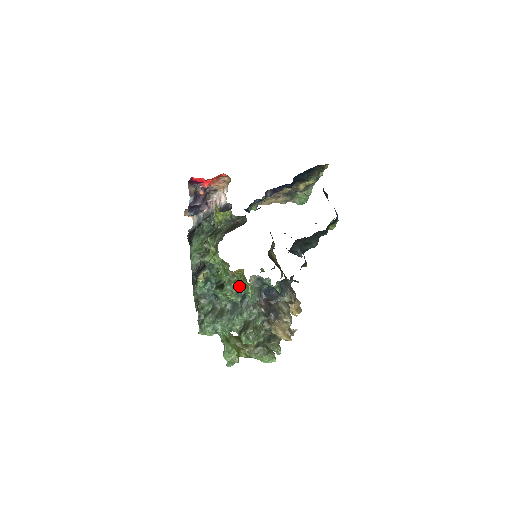
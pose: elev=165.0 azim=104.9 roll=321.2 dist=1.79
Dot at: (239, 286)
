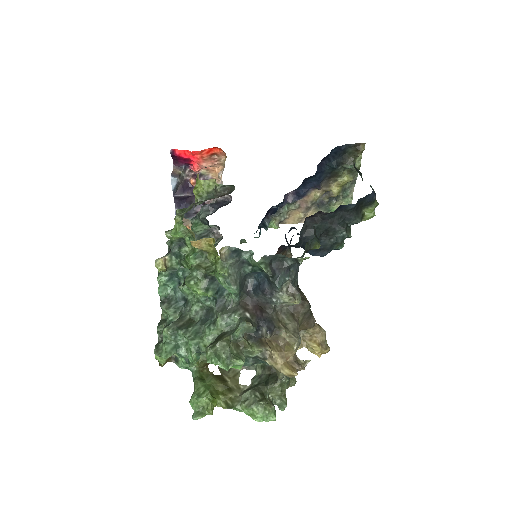
Dot at: (210, 271)
